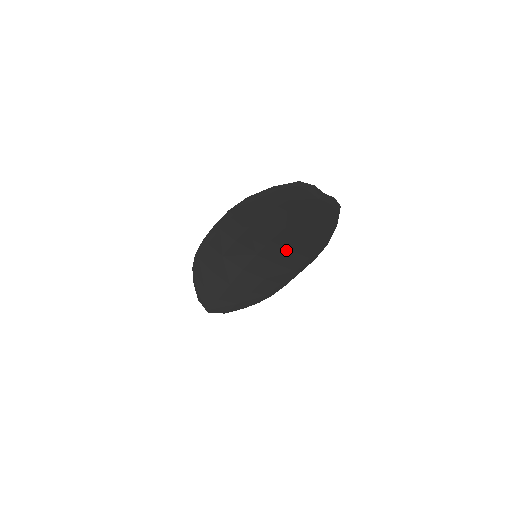
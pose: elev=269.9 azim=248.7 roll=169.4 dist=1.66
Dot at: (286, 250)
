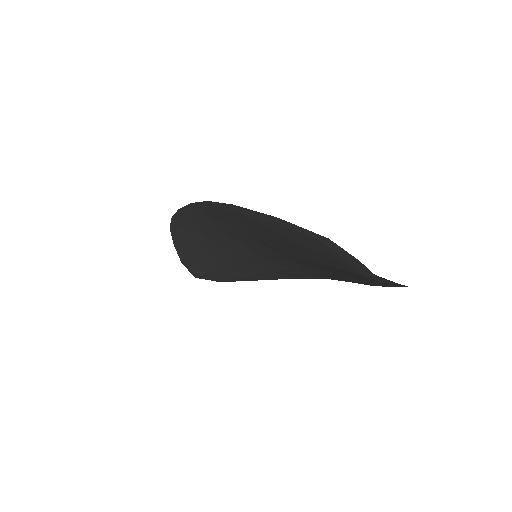
Dot at: (303, 266)
